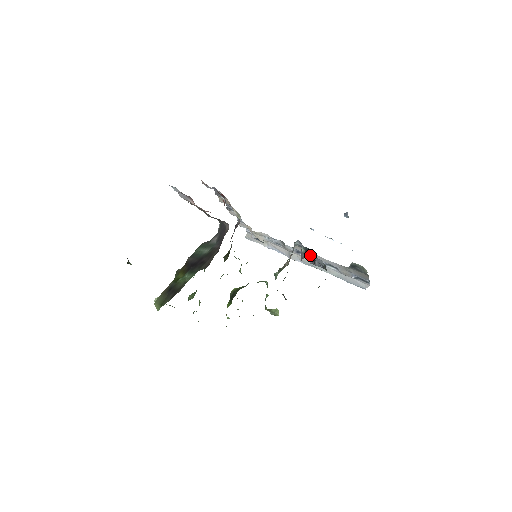
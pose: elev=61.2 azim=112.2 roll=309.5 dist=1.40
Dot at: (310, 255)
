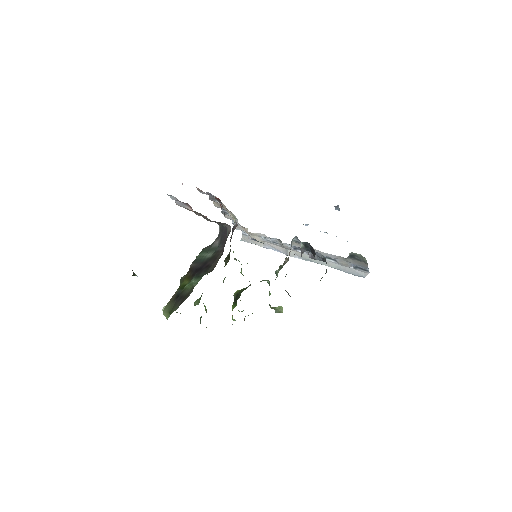
Dot at: (309, 249)
